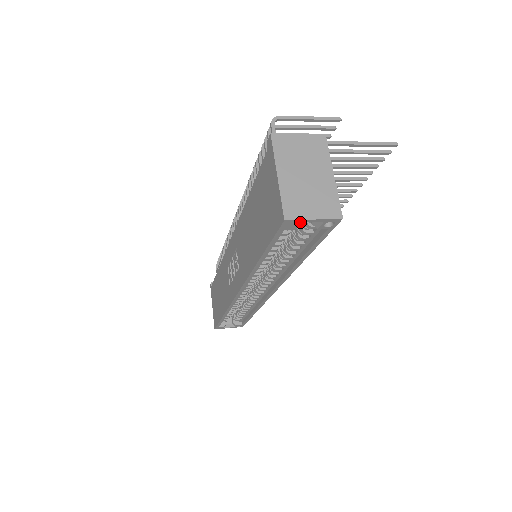
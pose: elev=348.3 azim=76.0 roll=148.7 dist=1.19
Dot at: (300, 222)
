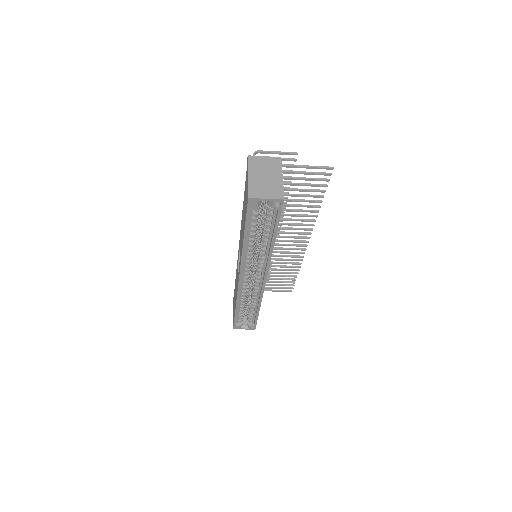
Dot at: (258, 200)
